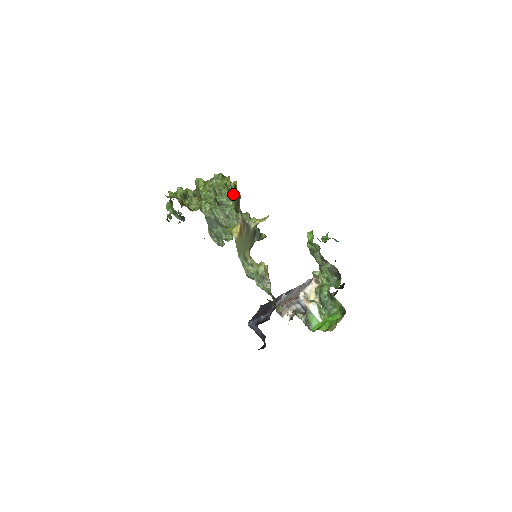
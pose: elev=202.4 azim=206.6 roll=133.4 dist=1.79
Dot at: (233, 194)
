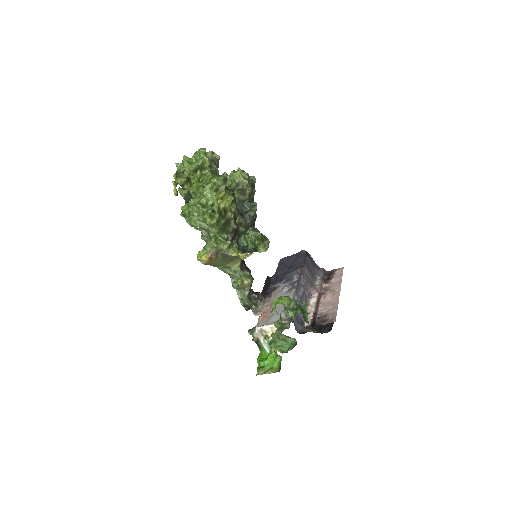
Dot at: (213, 223)
